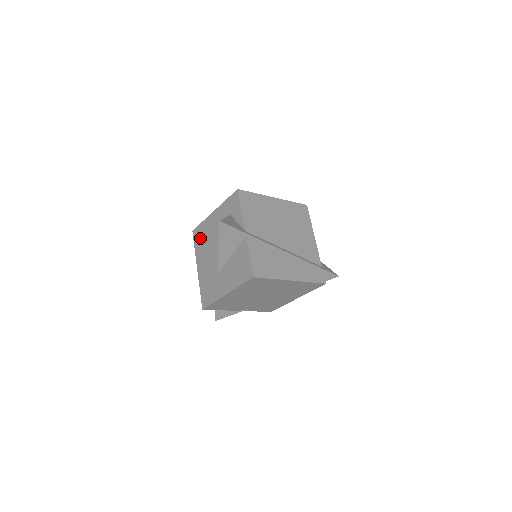
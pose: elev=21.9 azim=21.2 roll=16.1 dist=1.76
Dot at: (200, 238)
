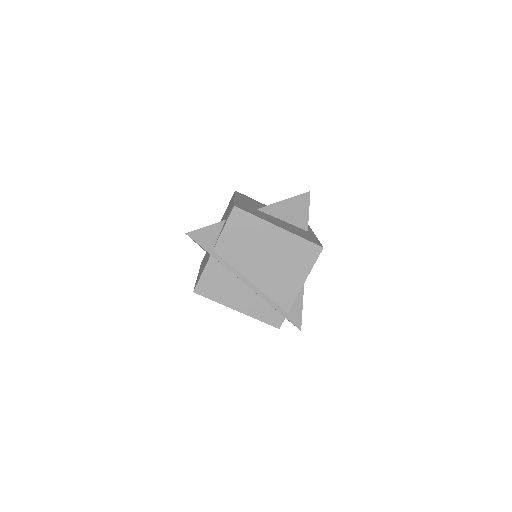
Dot at: (228, 206)
